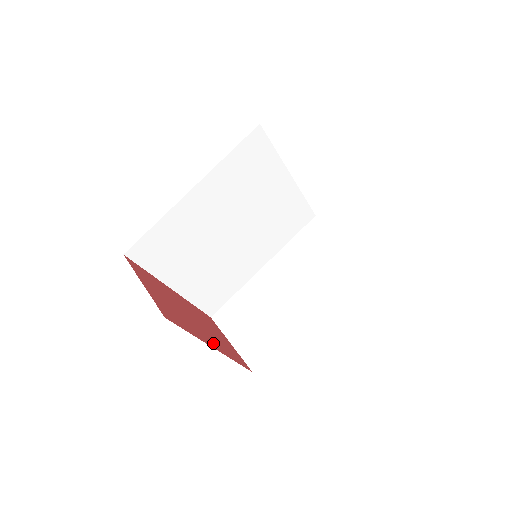
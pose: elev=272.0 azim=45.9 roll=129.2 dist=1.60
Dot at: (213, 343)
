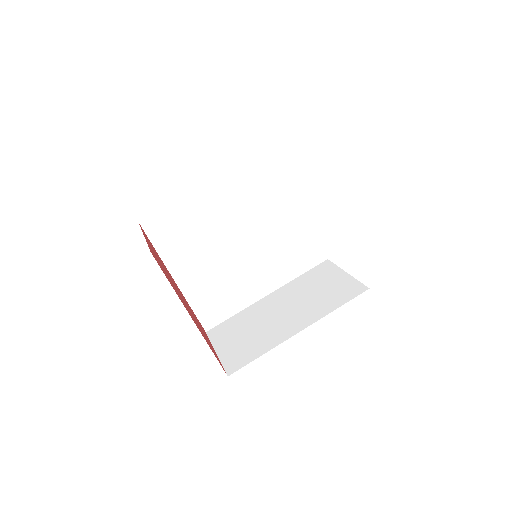
Dot at: (193, 319)
